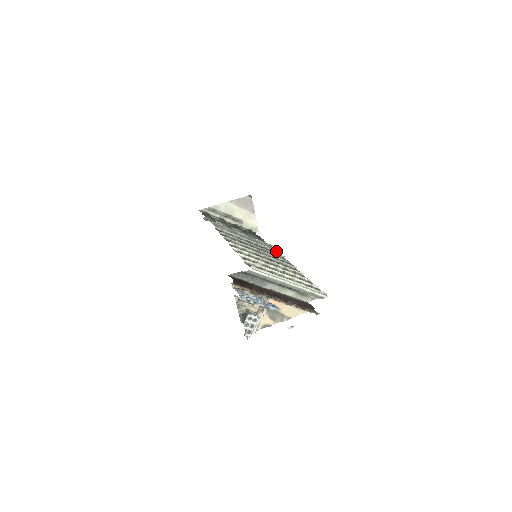
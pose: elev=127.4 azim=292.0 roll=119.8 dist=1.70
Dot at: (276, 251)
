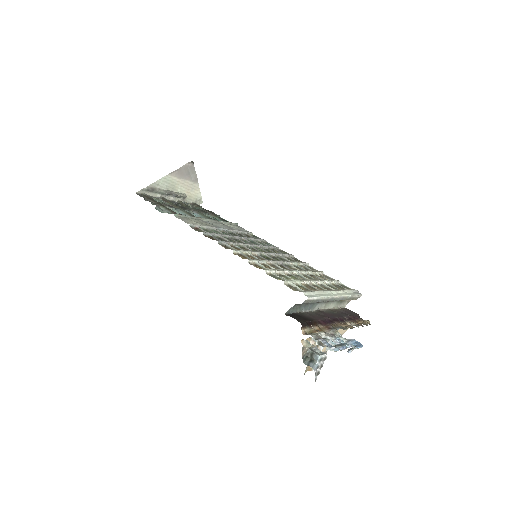
Dot at: (251, 233)
